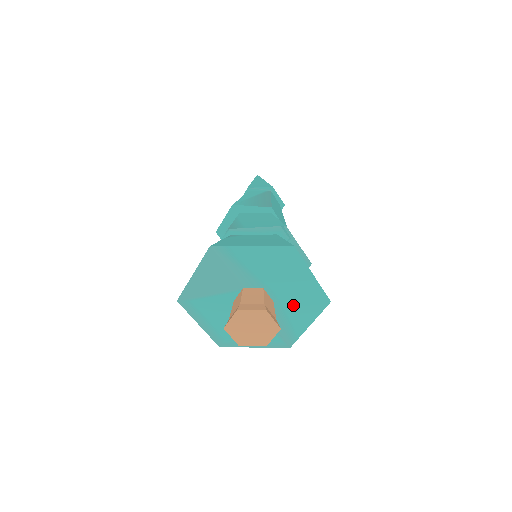
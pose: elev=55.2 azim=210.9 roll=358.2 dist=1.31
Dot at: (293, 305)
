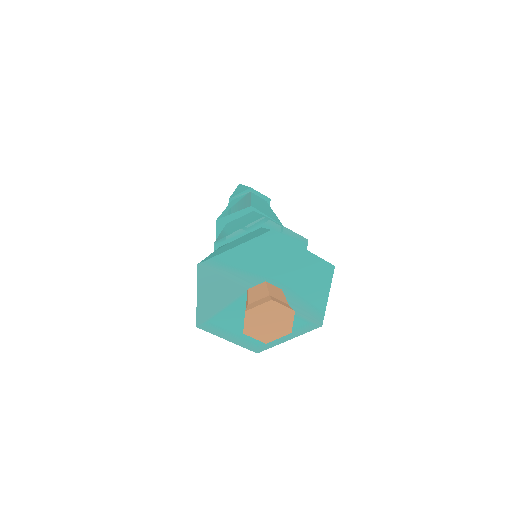
Dot at: (302, 285)
